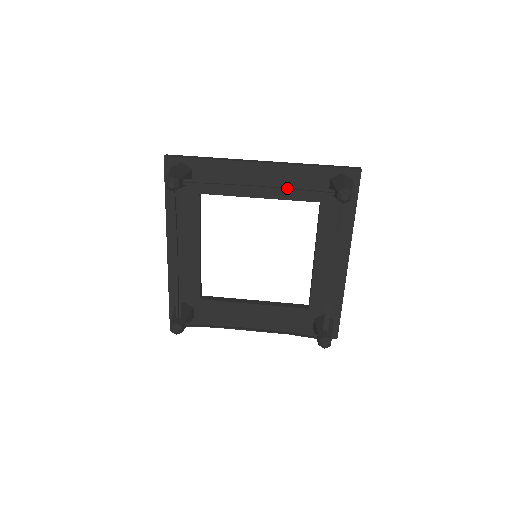
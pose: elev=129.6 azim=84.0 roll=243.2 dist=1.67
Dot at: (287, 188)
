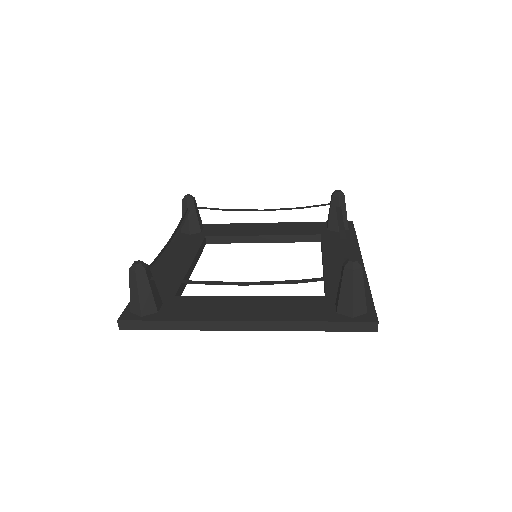
Dot at: (288, 208)
